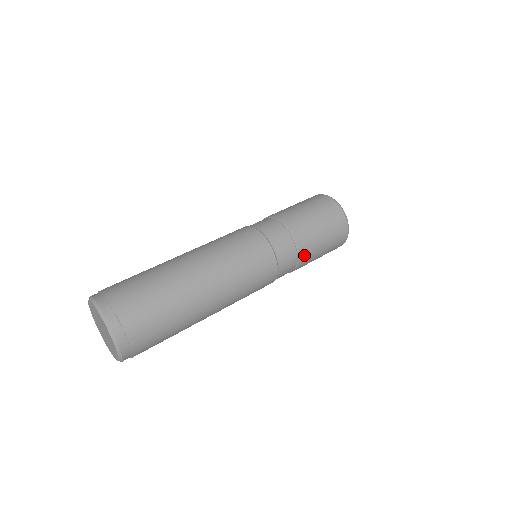
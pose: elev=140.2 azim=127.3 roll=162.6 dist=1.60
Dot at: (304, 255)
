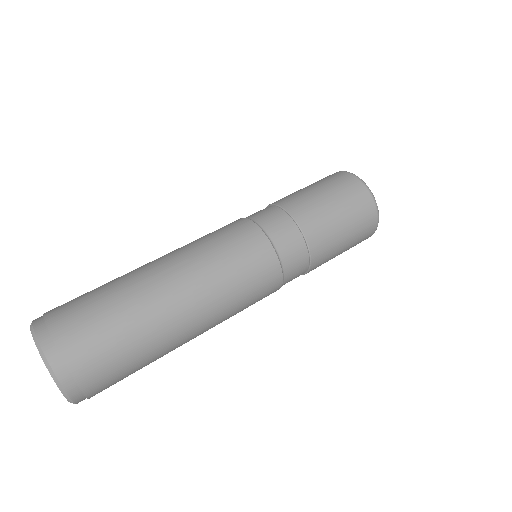
Dot at: (315, 267)
